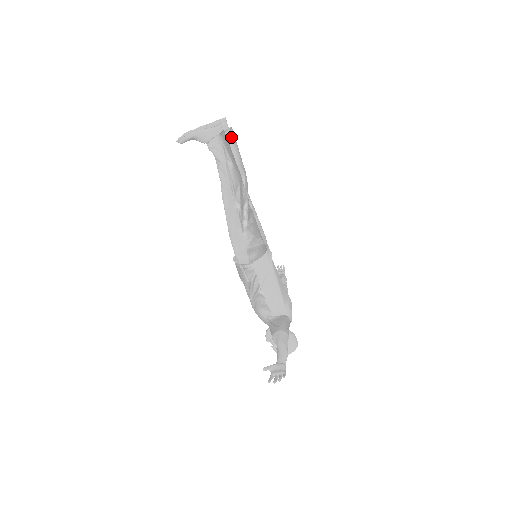
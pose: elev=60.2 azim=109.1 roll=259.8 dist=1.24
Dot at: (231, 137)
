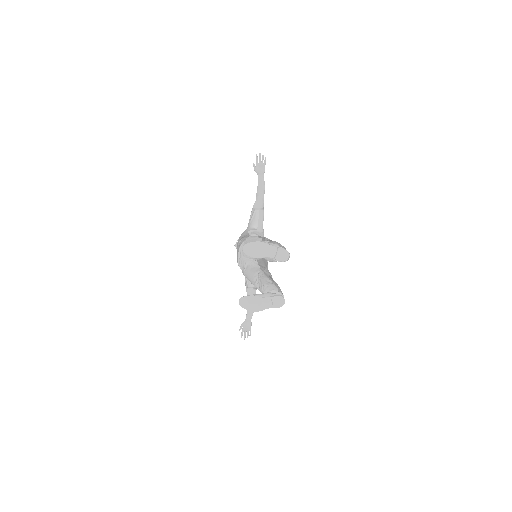
Dot at: occluded
